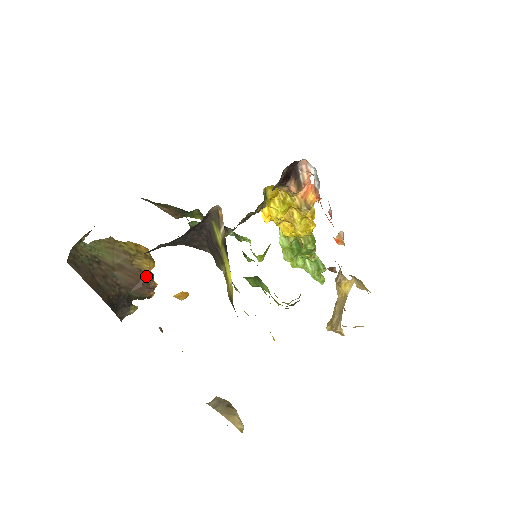
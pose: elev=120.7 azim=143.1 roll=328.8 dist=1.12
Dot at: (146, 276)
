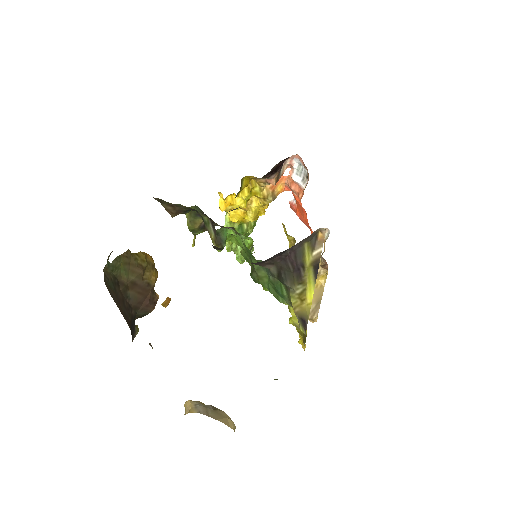
Dot at: (152, 290)
